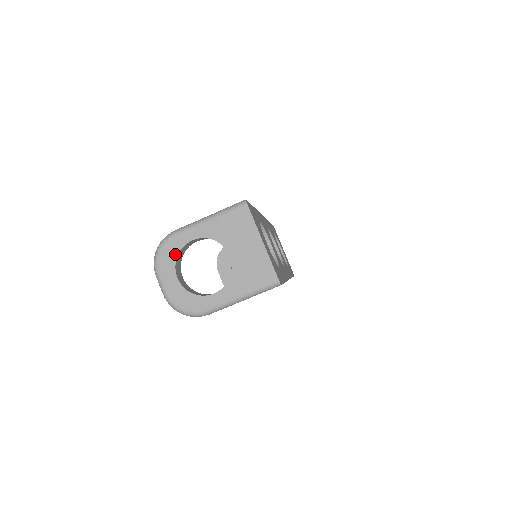
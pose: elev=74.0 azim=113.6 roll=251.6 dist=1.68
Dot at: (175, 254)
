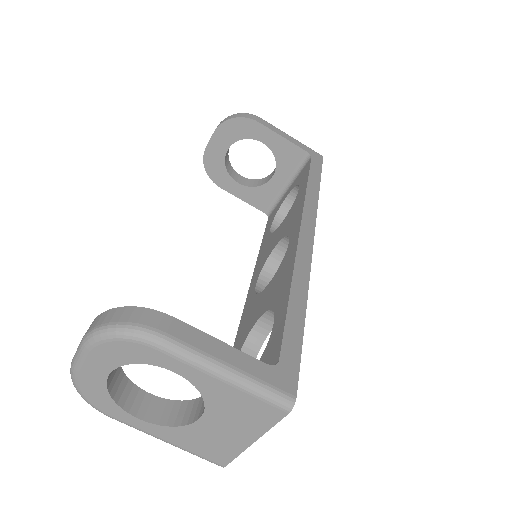
Dot at: (133, 360)
